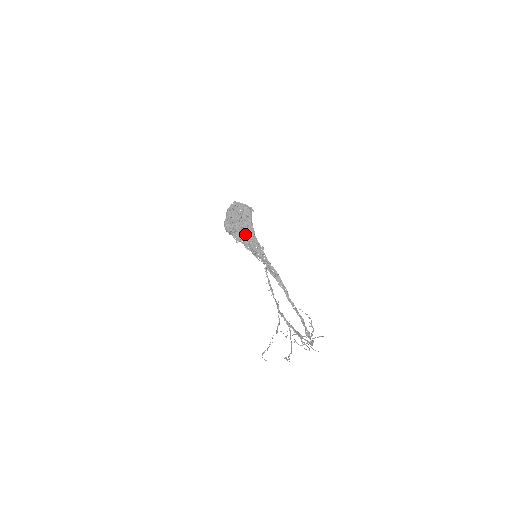
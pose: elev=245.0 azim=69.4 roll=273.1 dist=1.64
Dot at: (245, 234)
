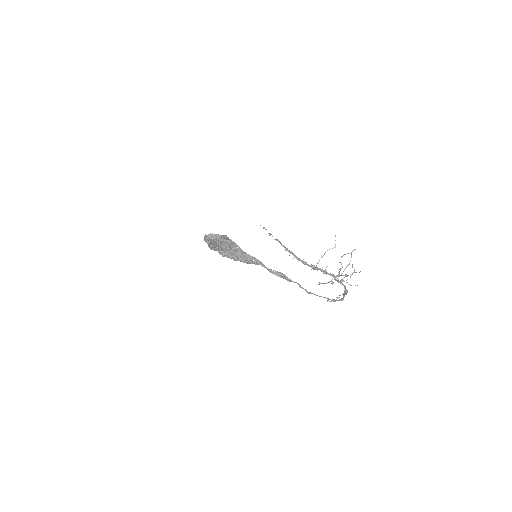
Dot at: (232, 256)
